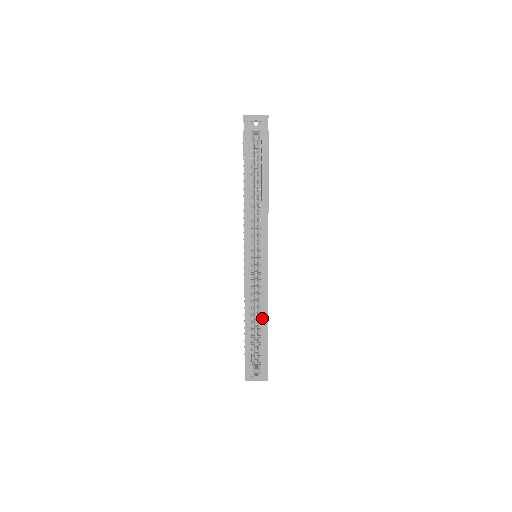
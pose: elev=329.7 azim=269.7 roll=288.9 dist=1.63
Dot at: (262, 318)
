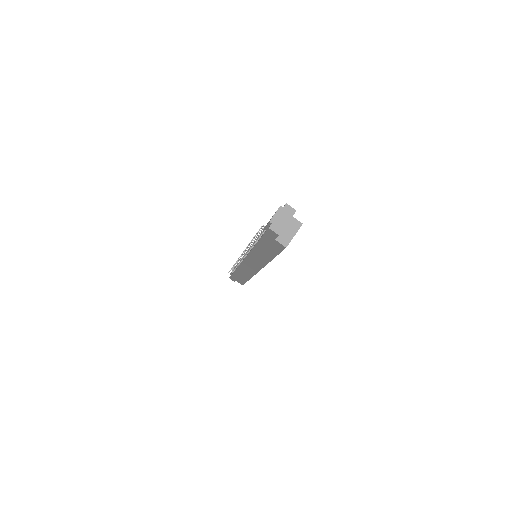
Dot at: occluded
